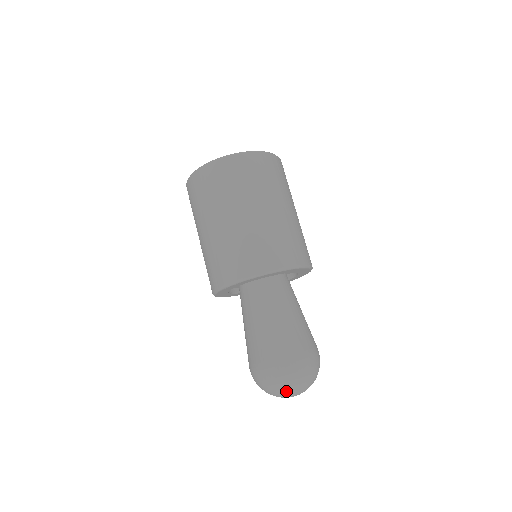
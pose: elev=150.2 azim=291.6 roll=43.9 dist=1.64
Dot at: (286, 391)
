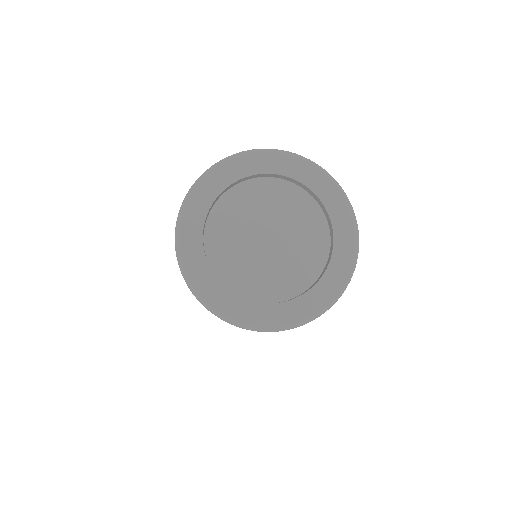
Dot at: occluded
